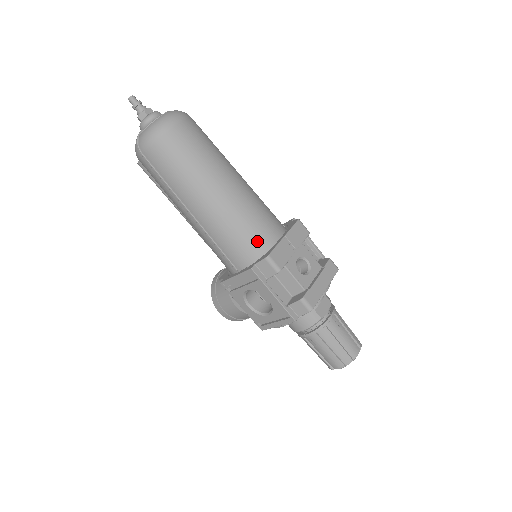
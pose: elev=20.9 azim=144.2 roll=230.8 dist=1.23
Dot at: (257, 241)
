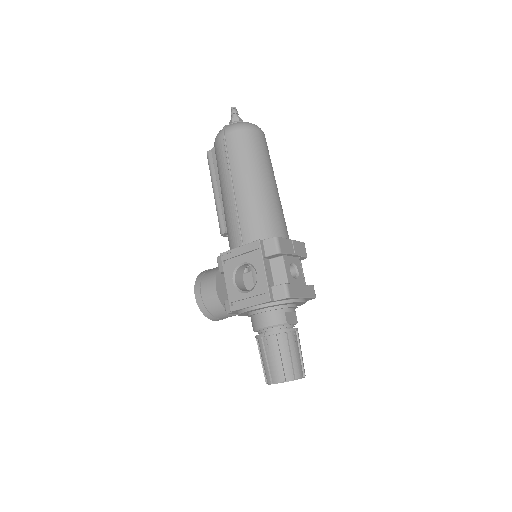
Dot at: (271, 229)
